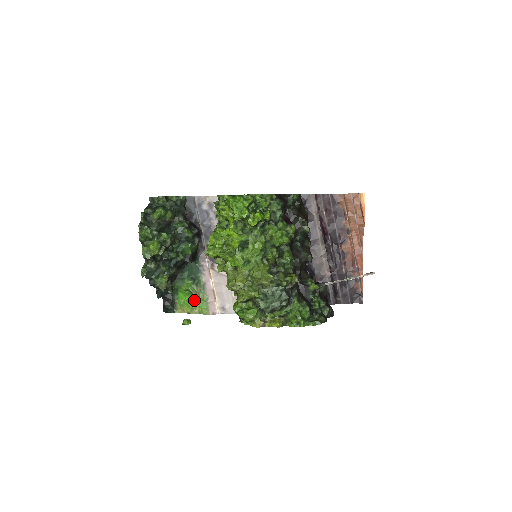
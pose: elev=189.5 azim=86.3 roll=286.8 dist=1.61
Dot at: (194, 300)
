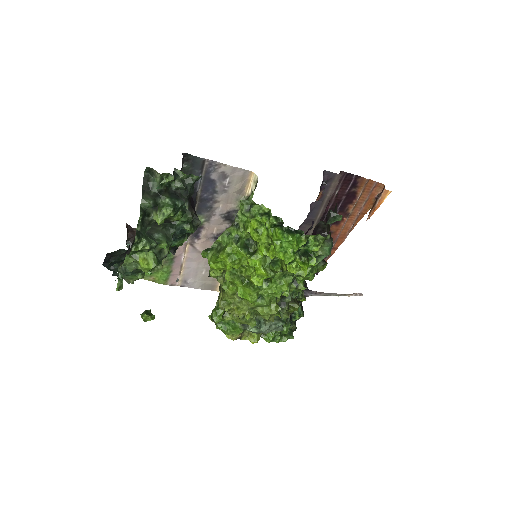
Dot at: occluded
